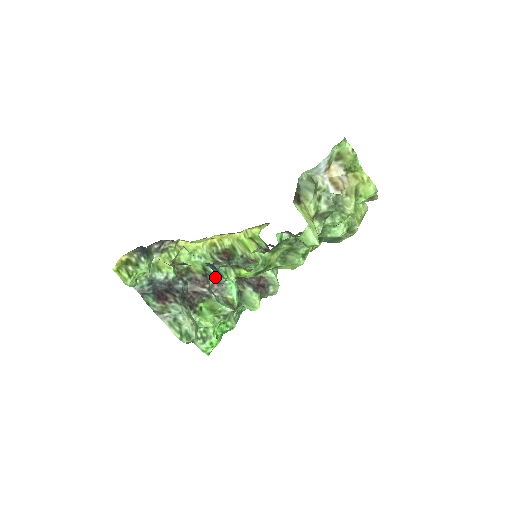
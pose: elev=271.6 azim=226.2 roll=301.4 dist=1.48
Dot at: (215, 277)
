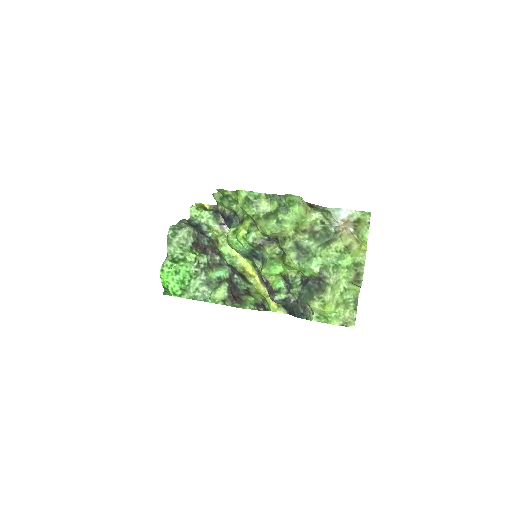
Dot at: (223, 264)
